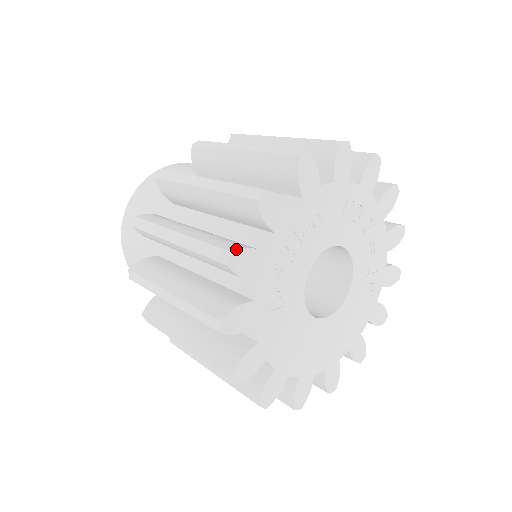
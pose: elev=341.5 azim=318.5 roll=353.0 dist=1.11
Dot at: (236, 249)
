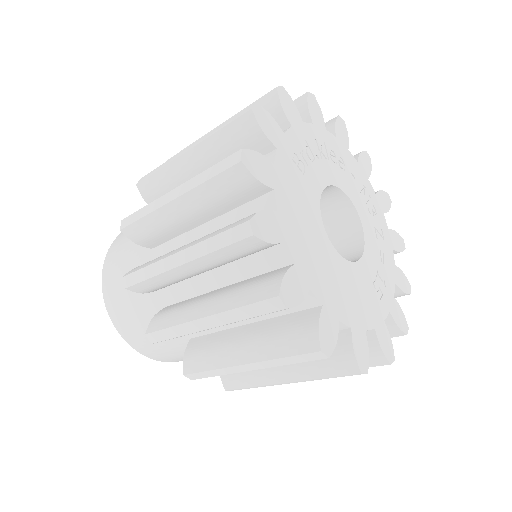
Dot at: (285, 92)
